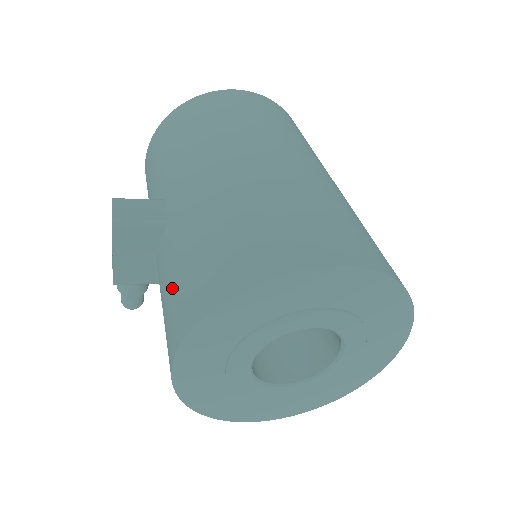
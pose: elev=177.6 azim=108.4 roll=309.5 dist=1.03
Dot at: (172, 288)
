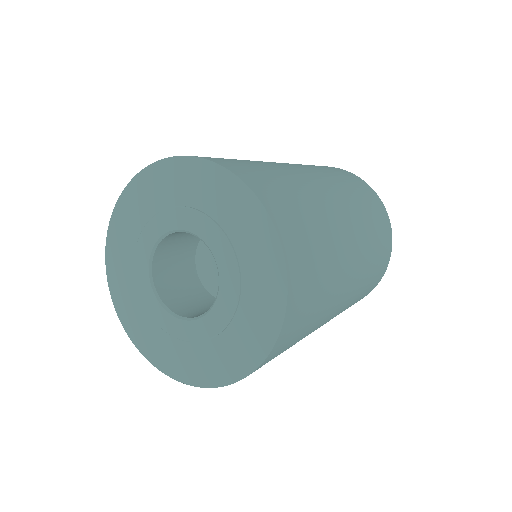
Dot at: occluded
